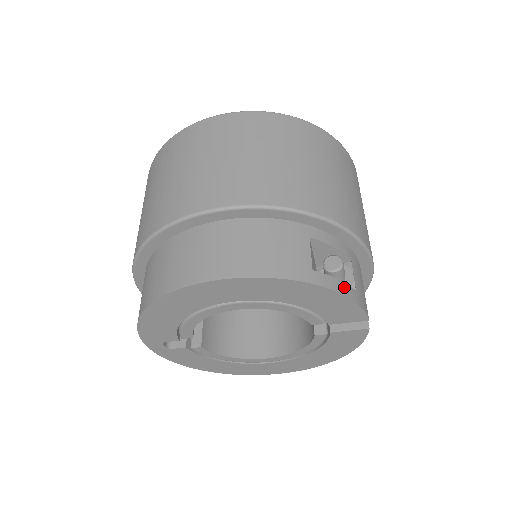
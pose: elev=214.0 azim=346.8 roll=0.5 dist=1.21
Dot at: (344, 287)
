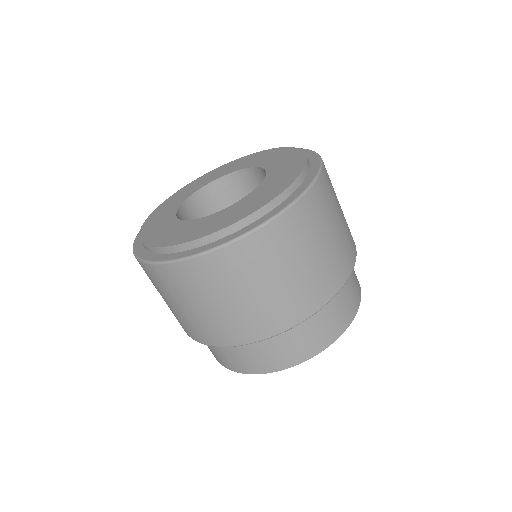
Dot at: occluded
